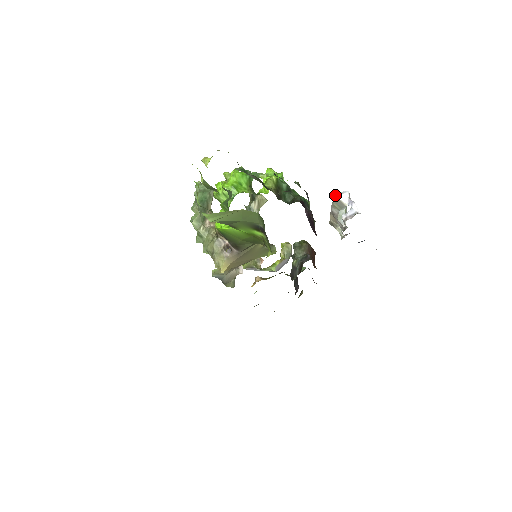
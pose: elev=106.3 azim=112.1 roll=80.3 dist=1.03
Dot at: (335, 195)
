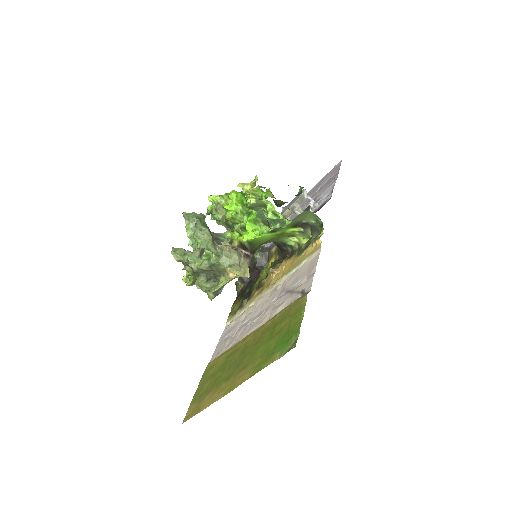
Dot at: (302, 193)
